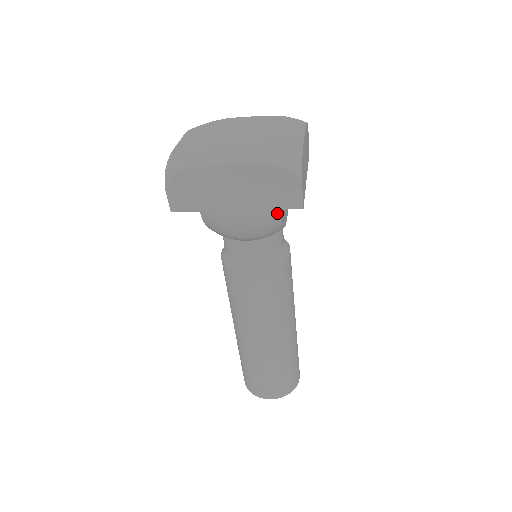
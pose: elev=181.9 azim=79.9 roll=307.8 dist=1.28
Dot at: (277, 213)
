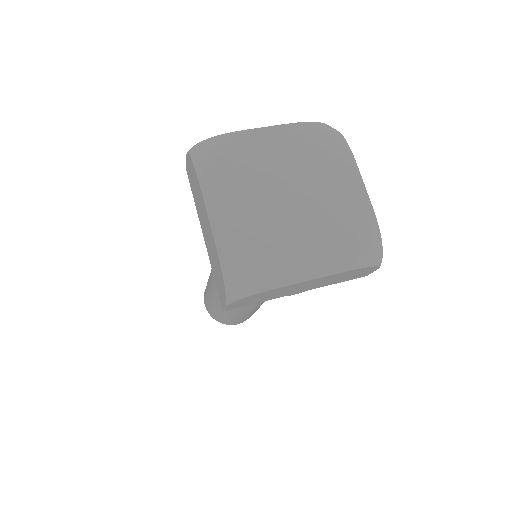
Dot at: occluded
